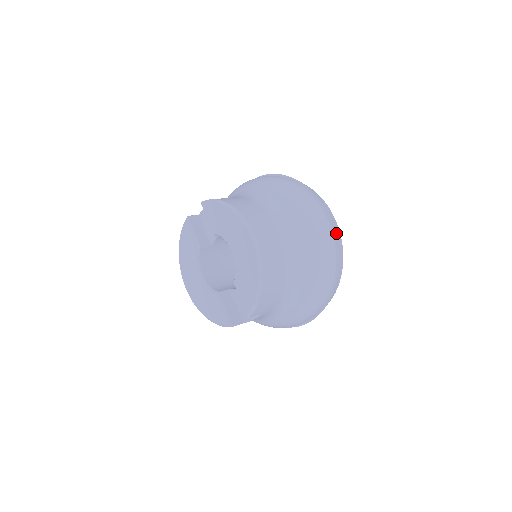
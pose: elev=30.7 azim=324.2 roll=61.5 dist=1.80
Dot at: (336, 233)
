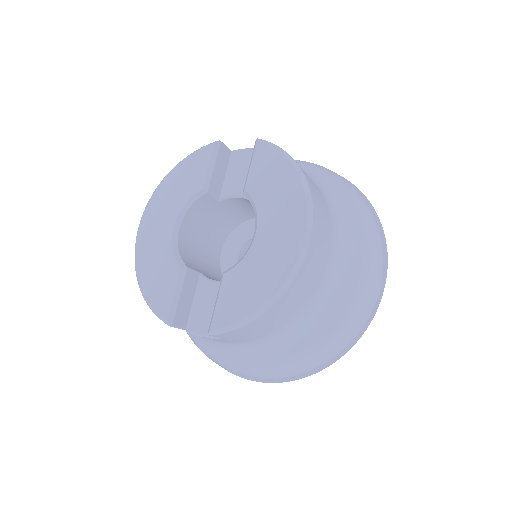
Dot at: (377, 307)
